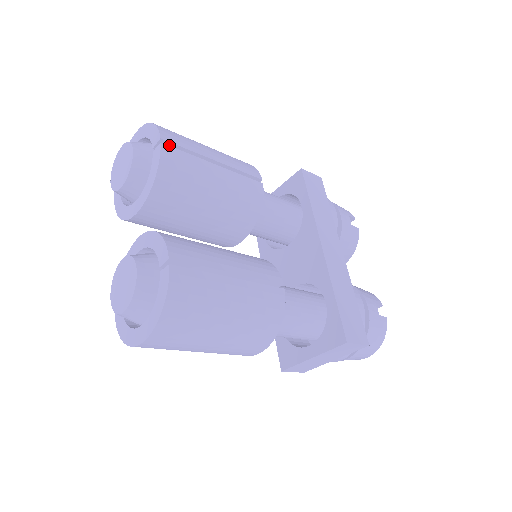
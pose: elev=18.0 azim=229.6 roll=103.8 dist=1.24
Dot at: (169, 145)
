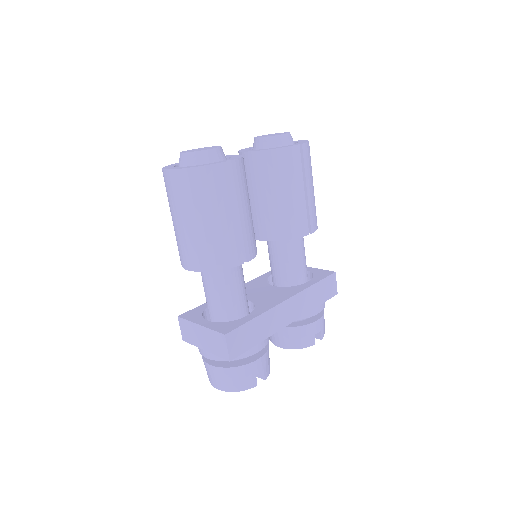
Dot at: (301, 152)
